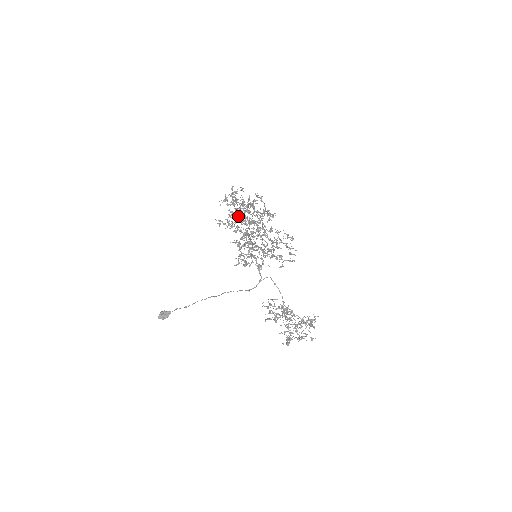
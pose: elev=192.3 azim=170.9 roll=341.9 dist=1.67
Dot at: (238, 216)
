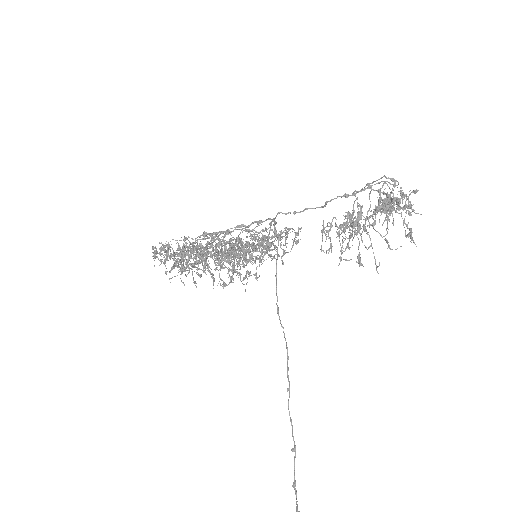
Dot at: (186, 250)
